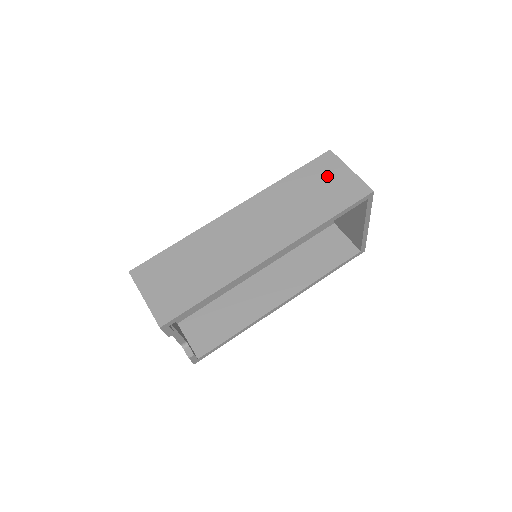
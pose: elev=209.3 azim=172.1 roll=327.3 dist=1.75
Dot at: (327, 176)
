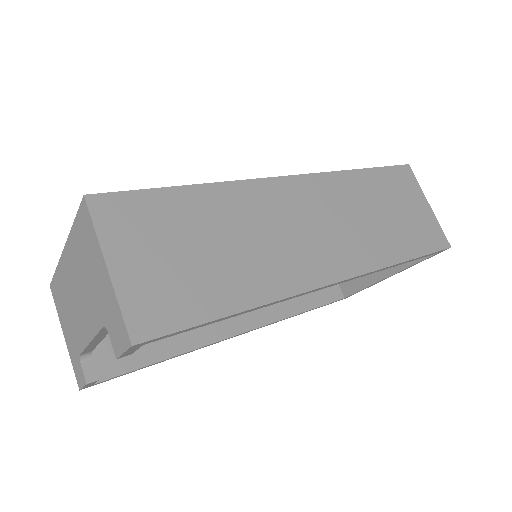
Dot at: (405, 198)
